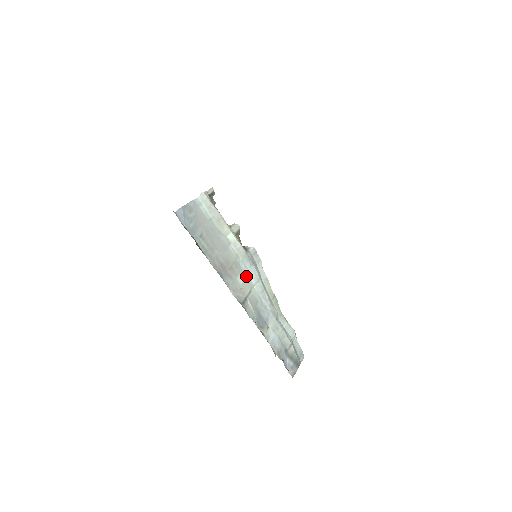
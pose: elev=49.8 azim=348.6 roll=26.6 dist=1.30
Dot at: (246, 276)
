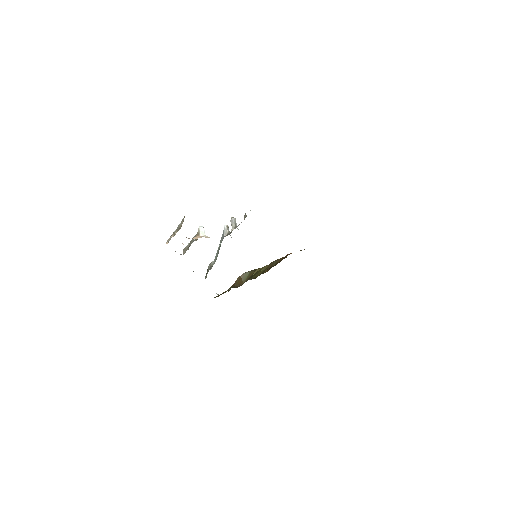
Dot at: occluded
